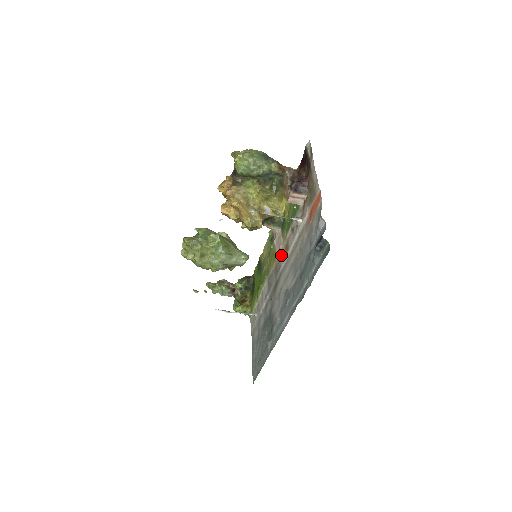
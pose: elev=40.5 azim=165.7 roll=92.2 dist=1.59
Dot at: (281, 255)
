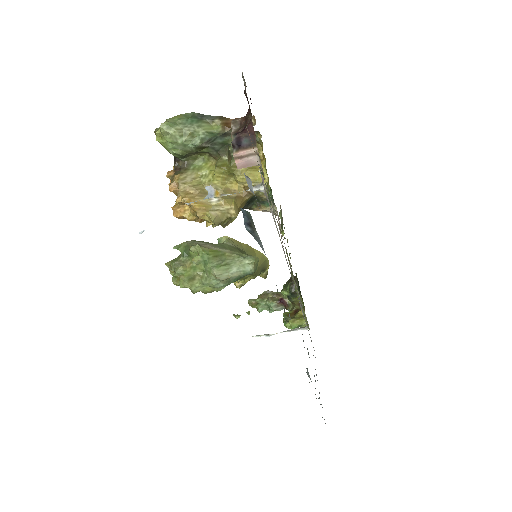
Dot at: occluded
